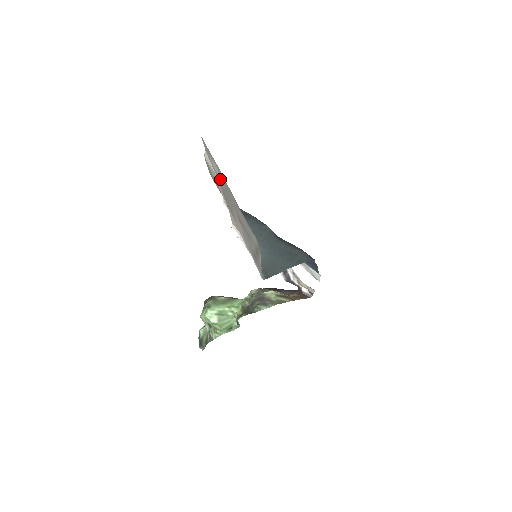
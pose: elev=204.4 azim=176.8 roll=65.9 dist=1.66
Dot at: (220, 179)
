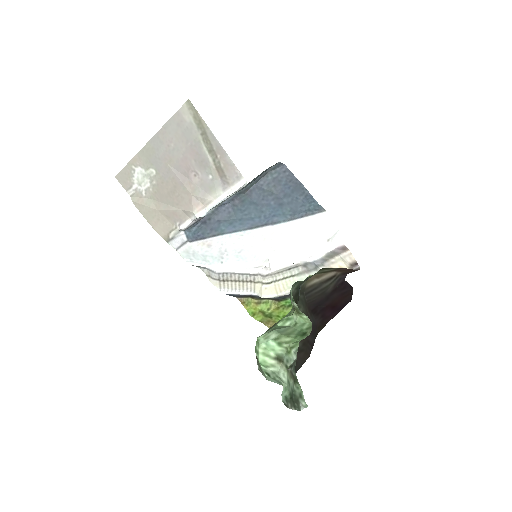
Dot at: (149, 179)
